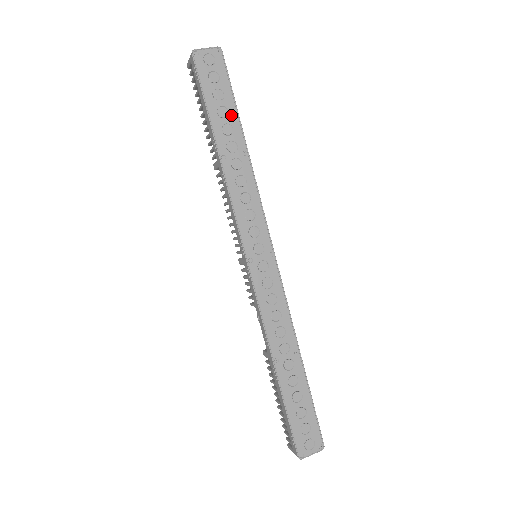
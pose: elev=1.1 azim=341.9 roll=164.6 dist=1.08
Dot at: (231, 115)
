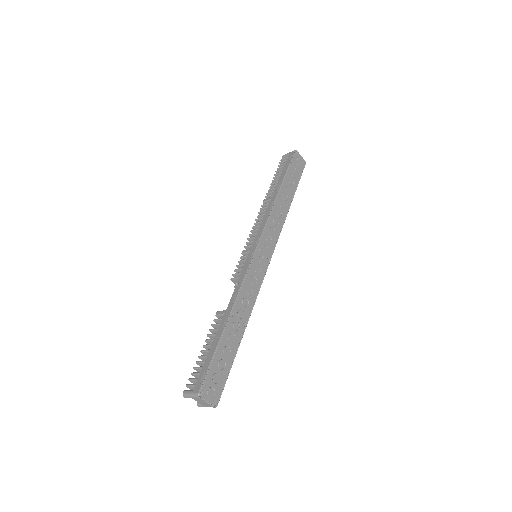
Dot at: (293, 187)
